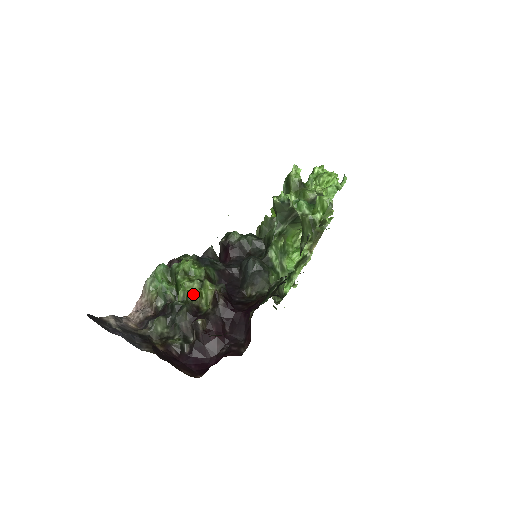
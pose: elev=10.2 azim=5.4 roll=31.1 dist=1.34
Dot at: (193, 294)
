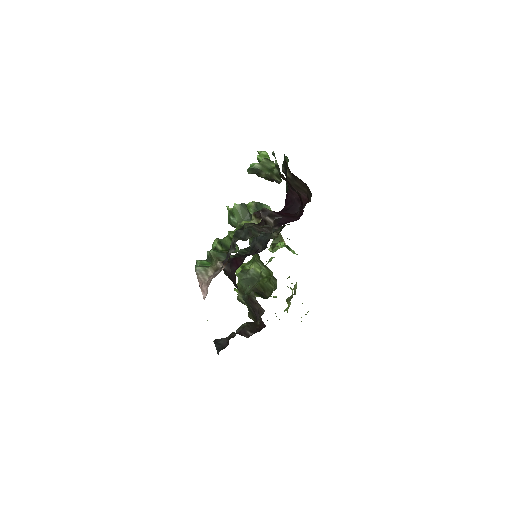
Dot at: (241, 225)
